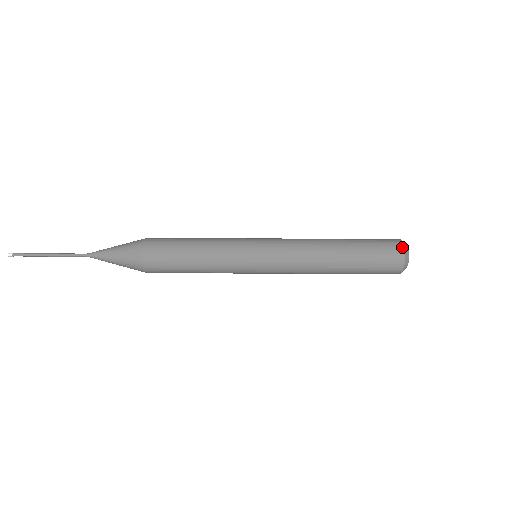
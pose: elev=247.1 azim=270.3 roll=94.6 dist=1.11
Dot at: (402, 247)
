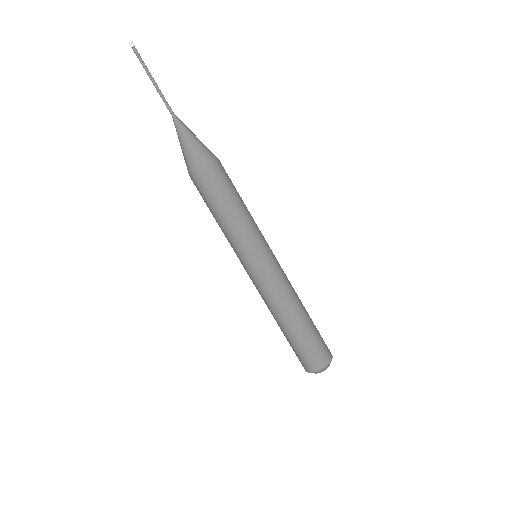
Dot at: occluded
